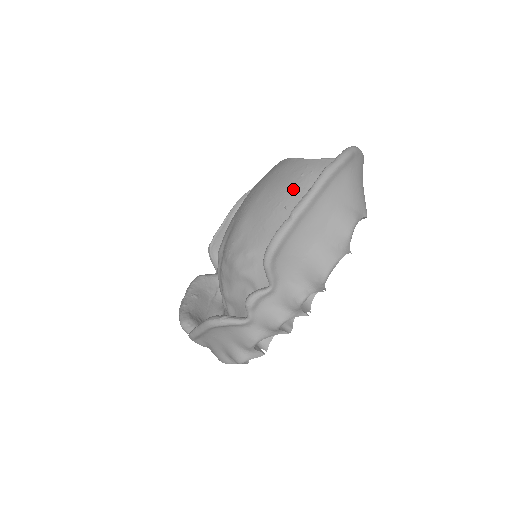
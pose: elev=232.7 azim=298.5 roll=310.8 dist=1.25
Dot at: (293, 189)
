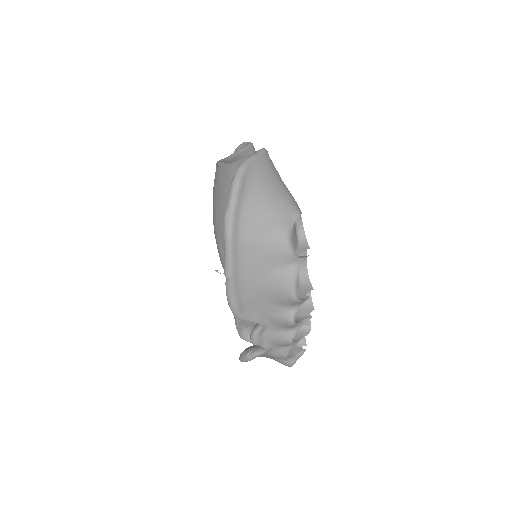
Dot at: occluded
